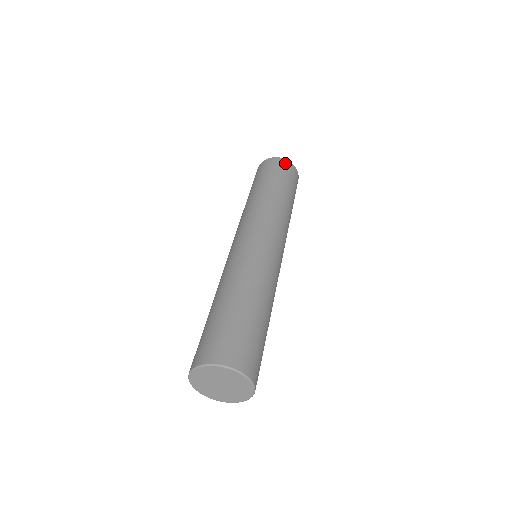
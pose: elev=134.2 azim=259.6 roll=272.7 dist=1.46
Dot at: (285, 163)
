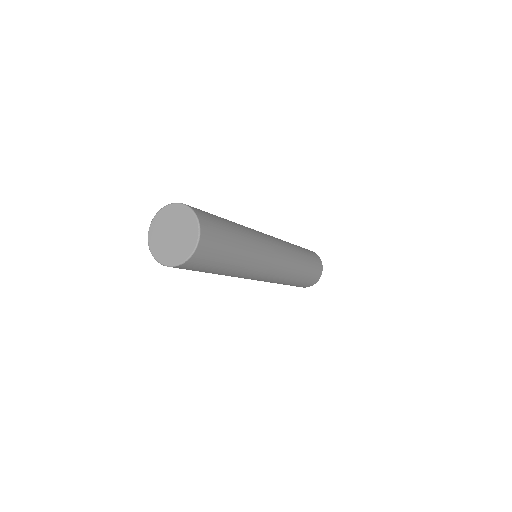
Dot at: (316, 255)
